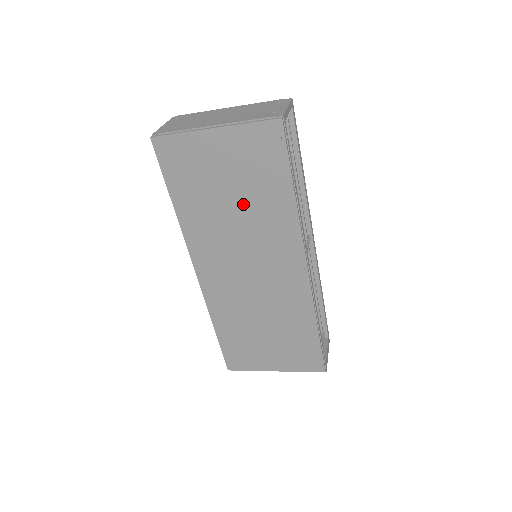
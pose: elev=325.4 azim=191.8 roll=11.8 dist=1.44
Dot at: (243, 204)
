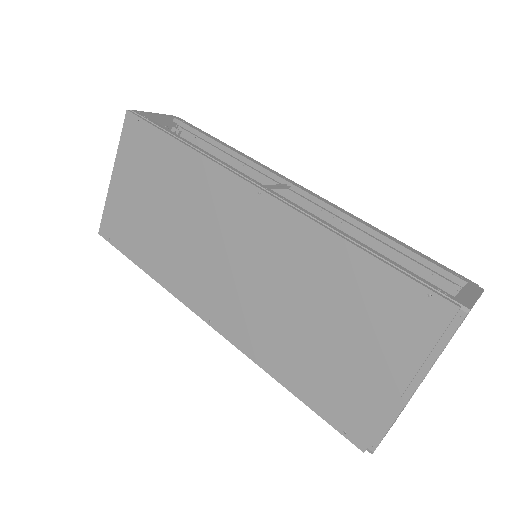
Dot at: (169, 203)
